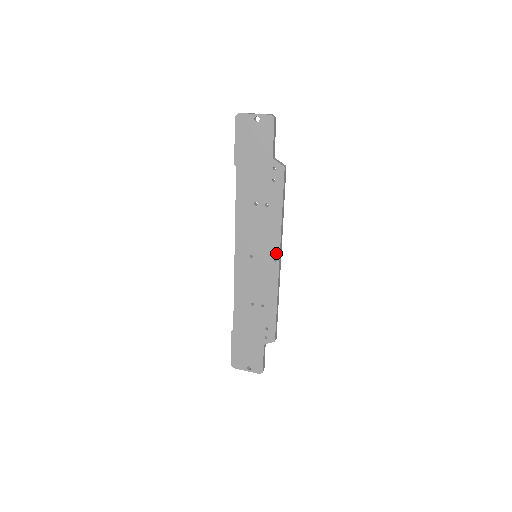
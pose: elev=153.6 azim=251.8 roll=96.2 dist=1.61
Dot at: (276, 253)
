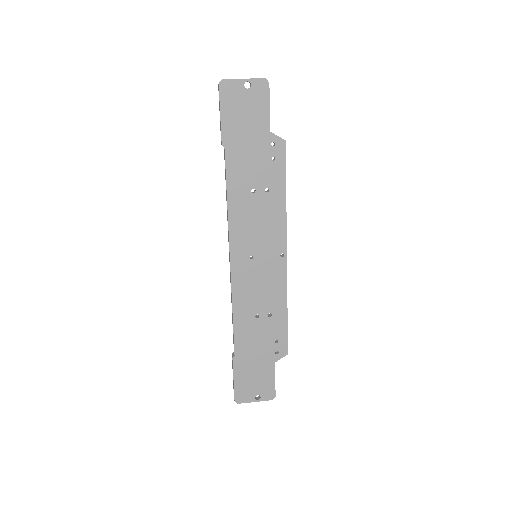
Dot at: (282, 247)
